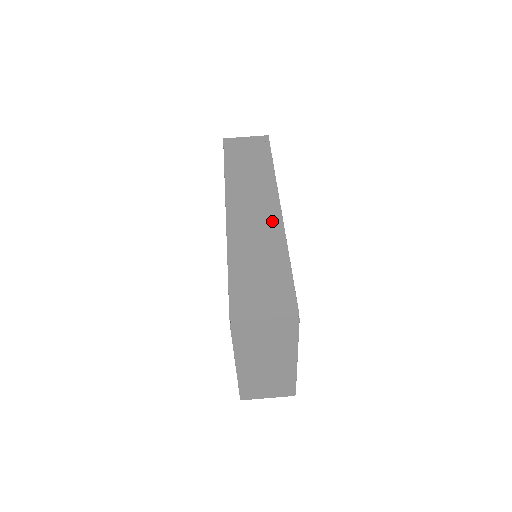
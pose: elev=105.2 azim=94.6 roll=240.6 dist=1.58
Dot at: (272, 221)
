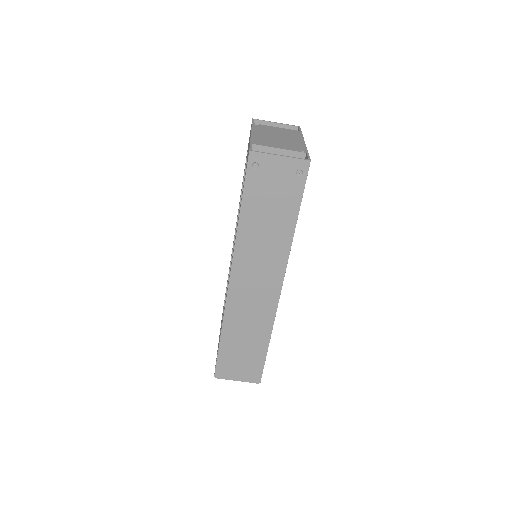
Dot at: (268, 304)
